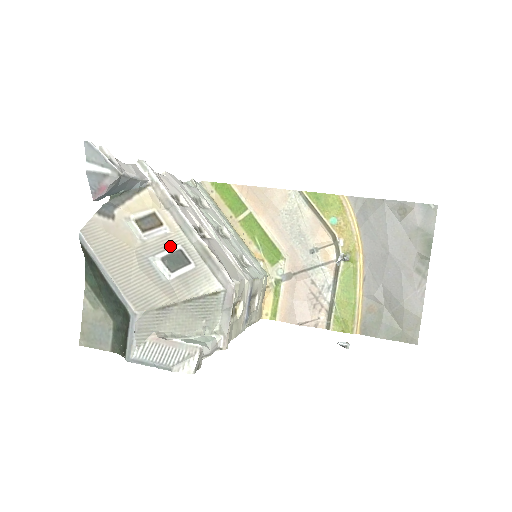
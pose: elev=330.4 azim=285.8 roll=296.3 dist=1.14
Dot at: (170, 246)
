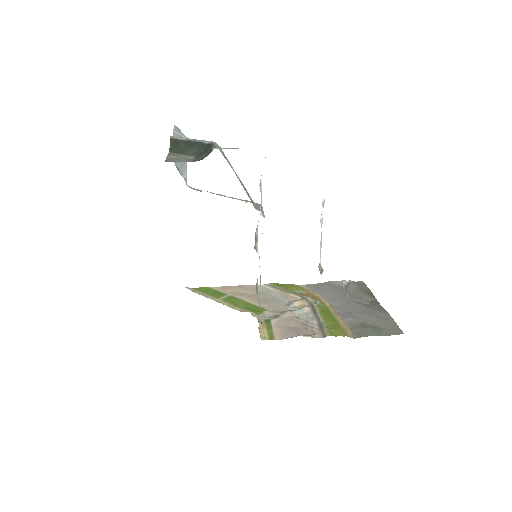
Dot at: occluded
